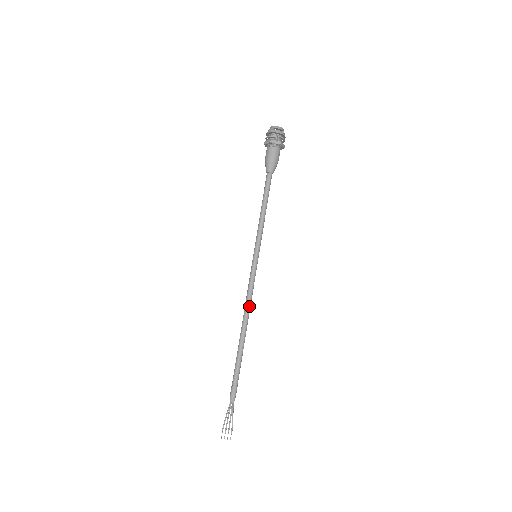
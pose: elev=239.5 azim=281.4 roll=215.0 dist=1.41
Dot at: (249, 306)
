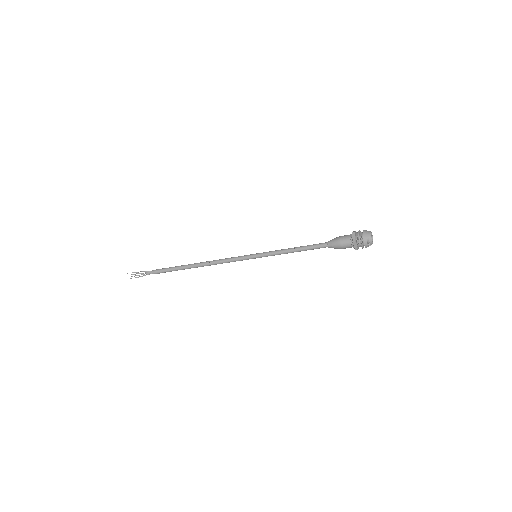
Dot at: occluded
